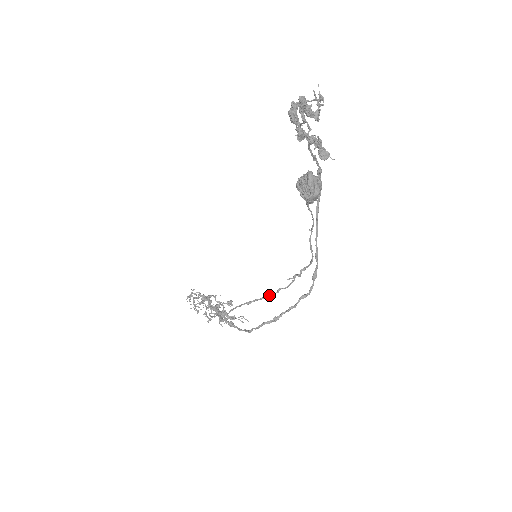
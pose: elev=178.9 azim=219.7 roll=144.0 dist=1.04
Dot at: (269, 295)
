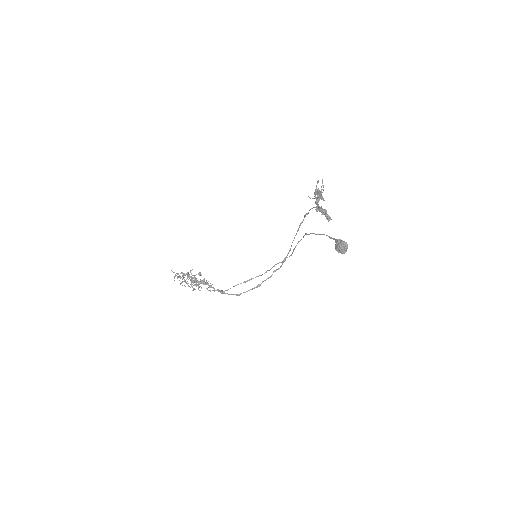
Dot at: (260, 275)
